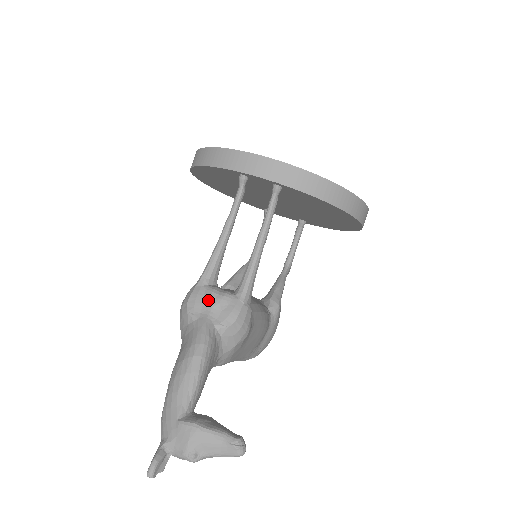
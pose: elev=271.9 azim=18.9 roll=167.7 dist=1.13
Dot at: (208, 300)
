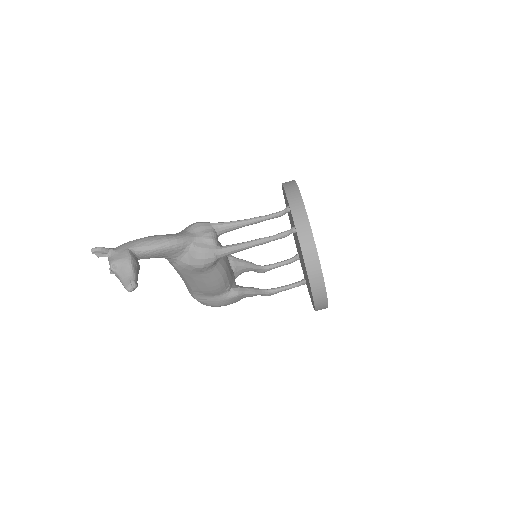
Dot at: (205, 232)
